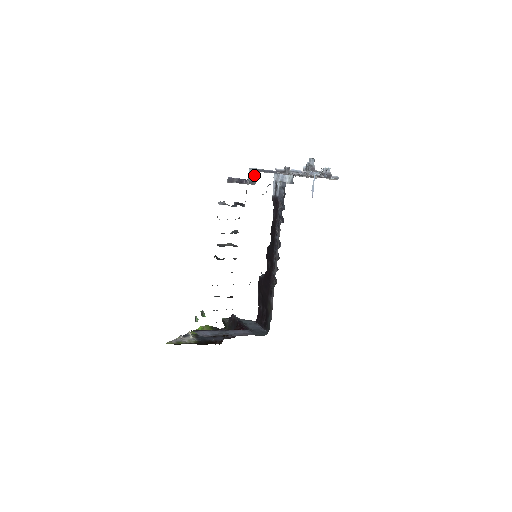
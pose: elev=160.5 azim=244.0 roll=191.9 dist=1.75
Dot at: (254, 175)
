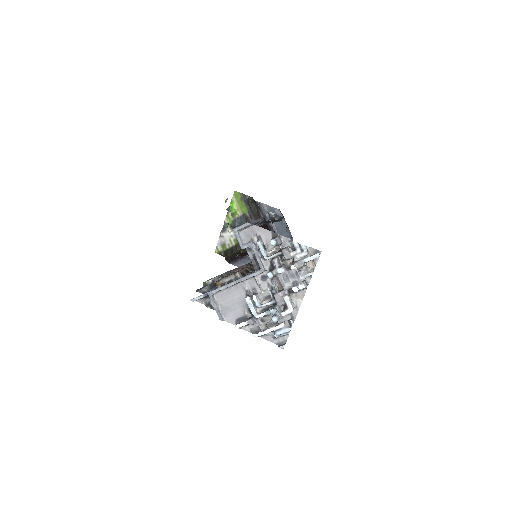
Dot at: occluded
